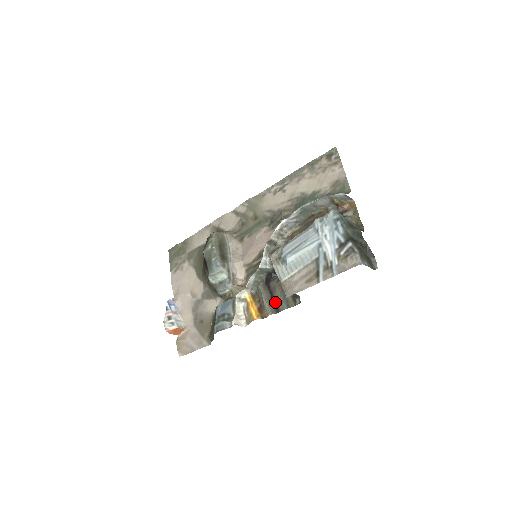
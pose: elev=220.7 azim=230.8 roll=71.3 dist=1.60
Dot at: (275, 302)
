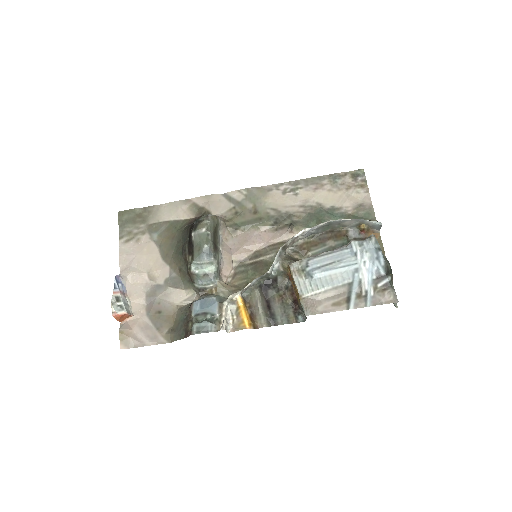
Dot at: (273, 313)
